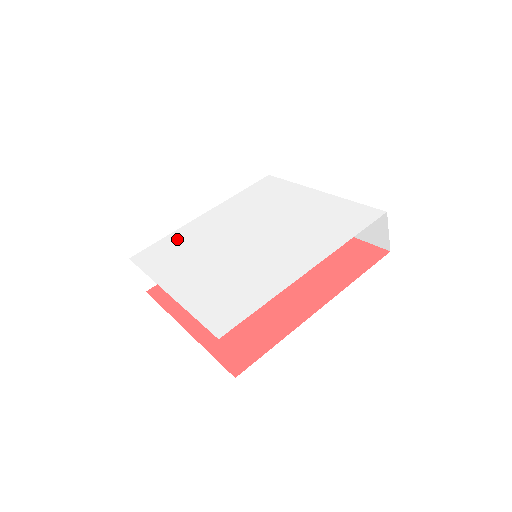
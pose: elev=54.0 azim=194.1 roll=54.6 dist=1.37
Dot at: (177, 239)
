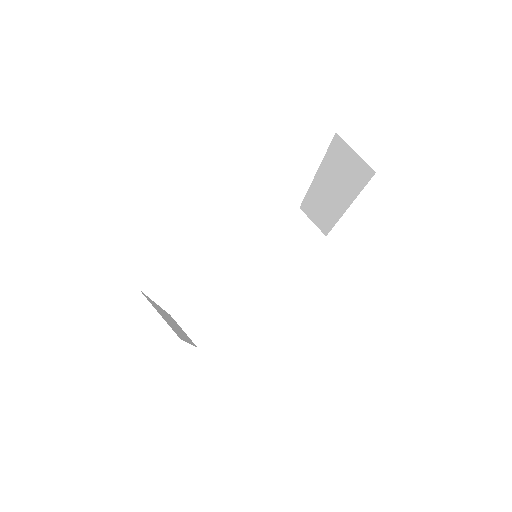
Dot at: occluded
